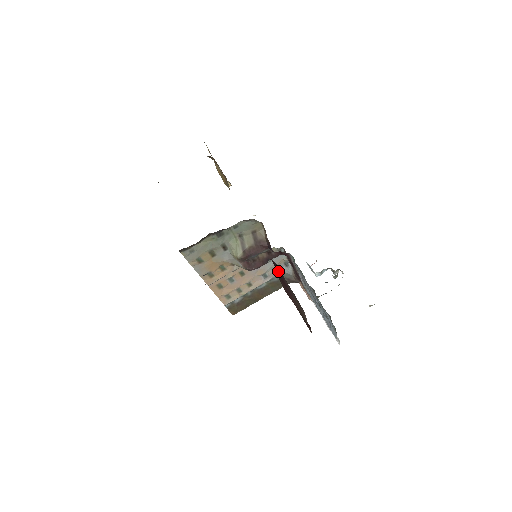
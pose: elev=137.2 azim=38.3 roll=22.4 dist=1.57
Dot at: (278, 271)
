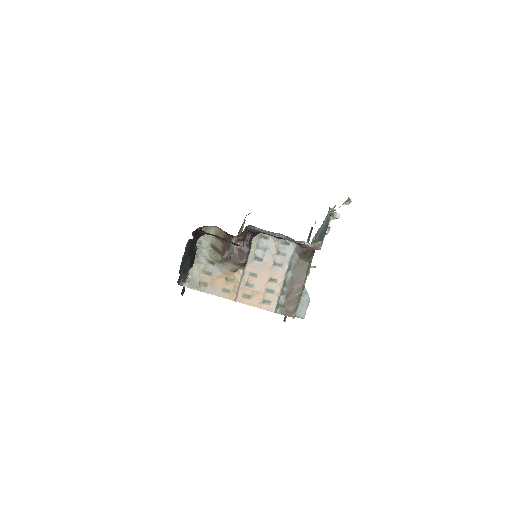
Dot at: occluded
